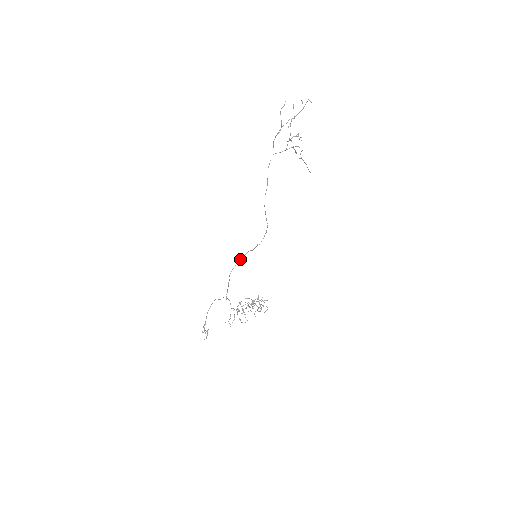
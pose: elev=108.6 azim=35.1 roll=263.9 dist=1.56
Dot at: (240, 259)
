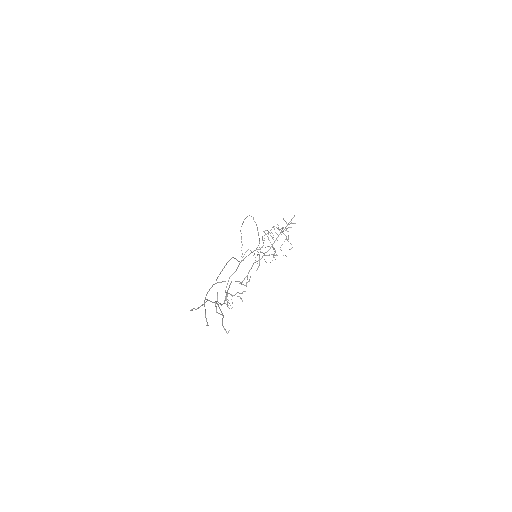
Dot at: (246, 217)
